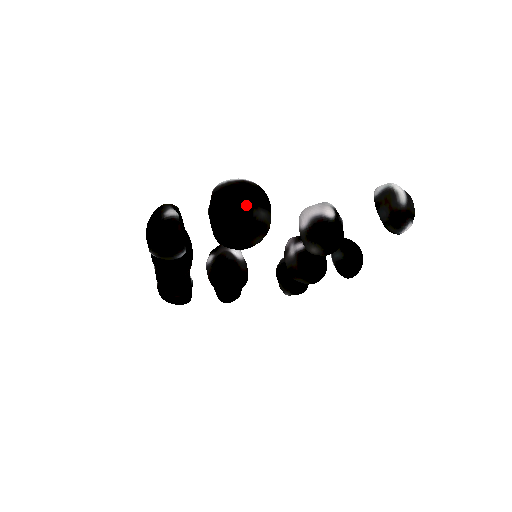
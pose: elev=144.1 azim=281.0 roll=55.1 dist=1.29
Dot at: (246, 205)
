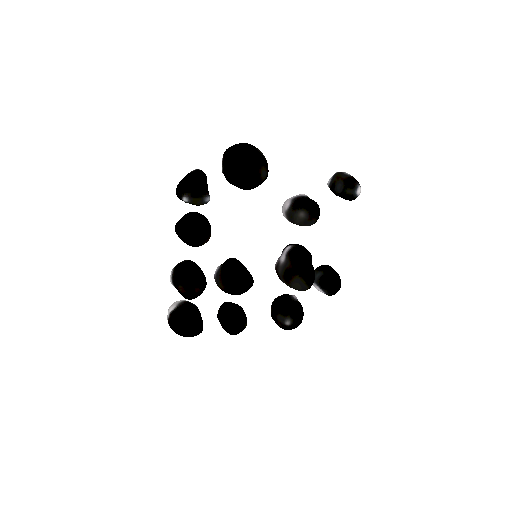
Dot at: (251, 145)
